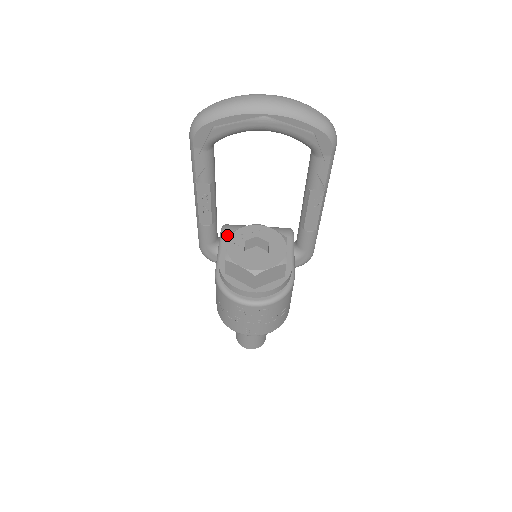
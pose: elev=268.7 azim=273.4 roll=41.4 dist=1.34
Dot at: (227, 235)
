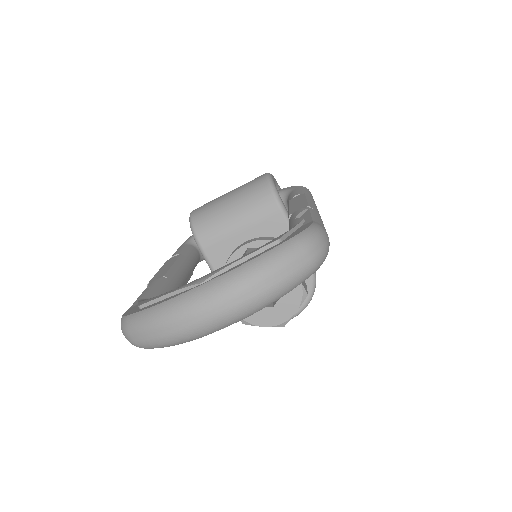
Dot at: (209, 252)
